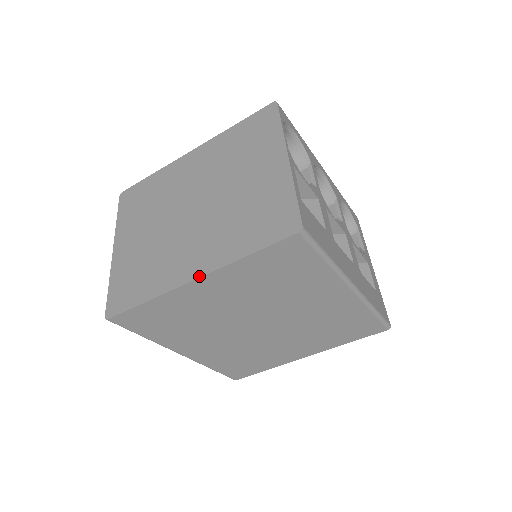
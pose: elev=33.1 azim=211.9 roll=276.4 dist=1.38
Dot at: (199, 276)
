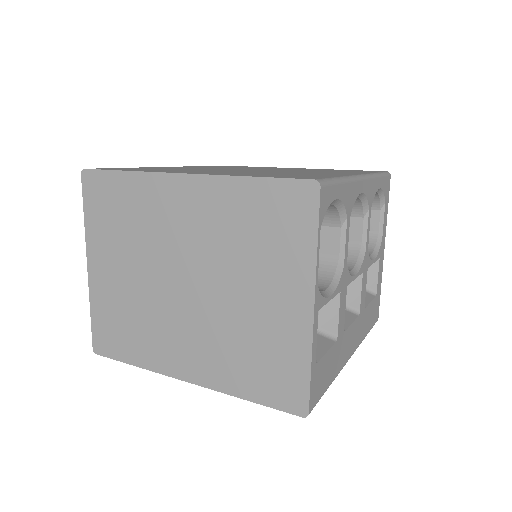
Dot at: (193, 383)
